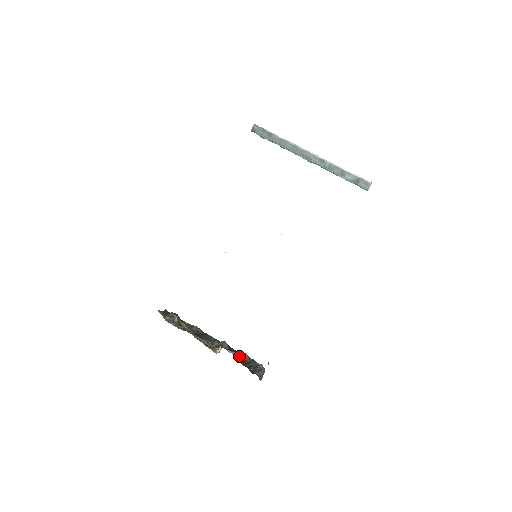
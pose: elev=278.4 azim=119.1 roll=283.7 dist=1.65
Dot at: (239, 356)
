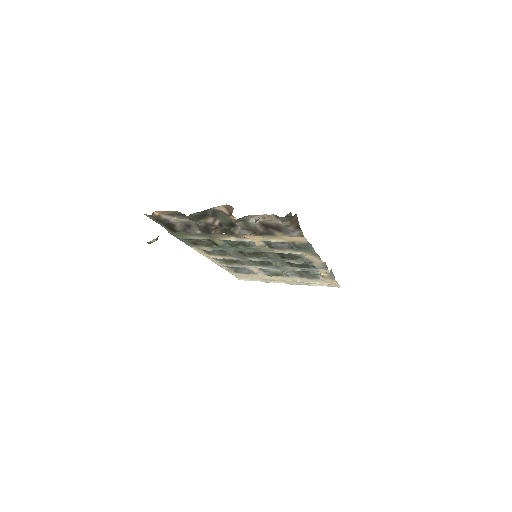
Dot at: occluded
